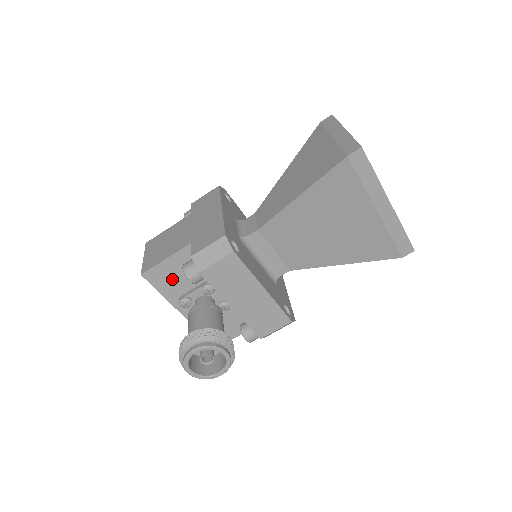
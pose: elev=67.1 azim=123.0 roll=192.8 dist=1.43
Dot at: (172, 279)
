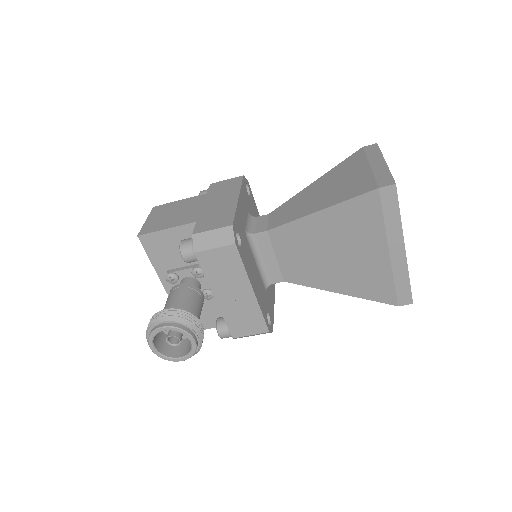
Dot at: (166, 250)
